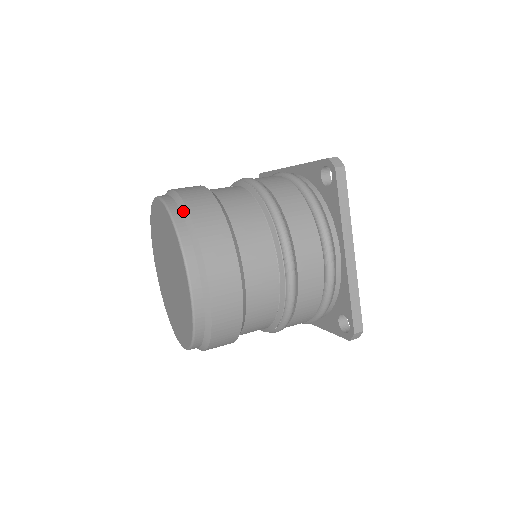
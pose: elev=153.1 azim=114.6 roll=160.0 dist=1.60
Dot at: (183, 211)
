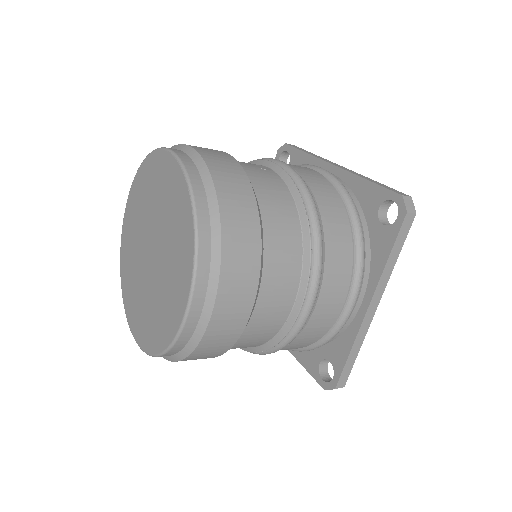
Dot at: (211, 200)
